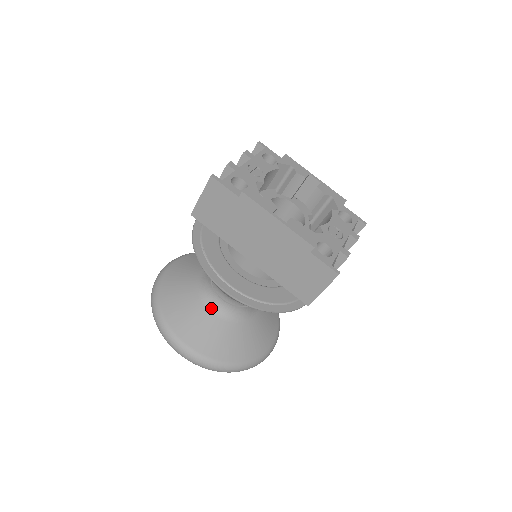
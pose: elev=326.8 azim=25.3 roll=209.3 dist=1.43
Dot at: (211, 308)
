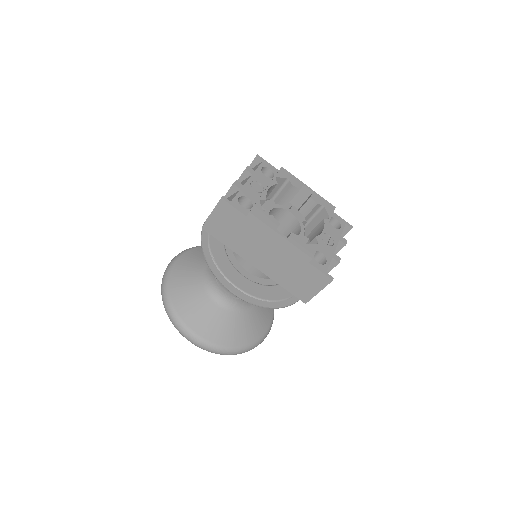
Dot at: (217, 301)
